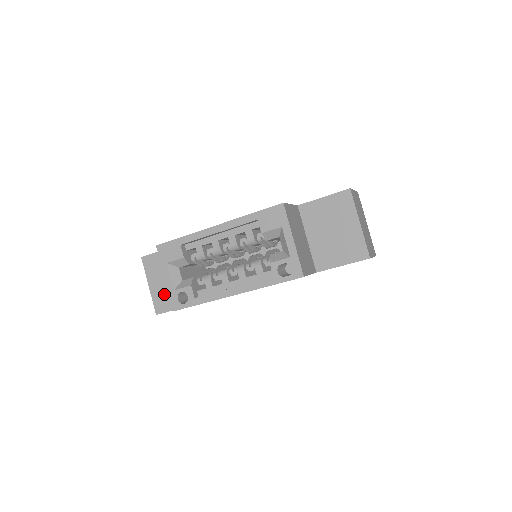
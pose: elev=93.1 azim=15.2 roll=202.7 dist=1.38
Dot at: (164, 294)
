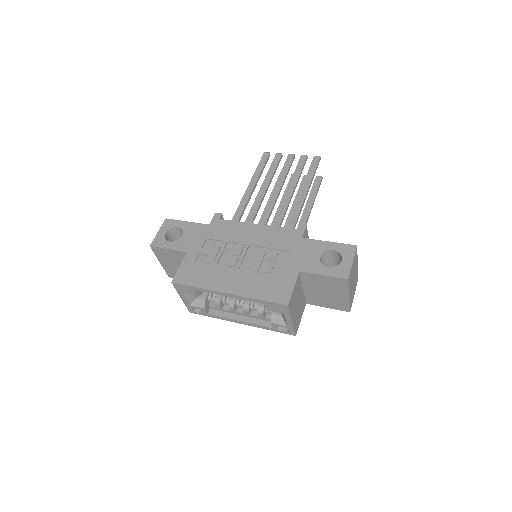
Dot at: (175, 271)
